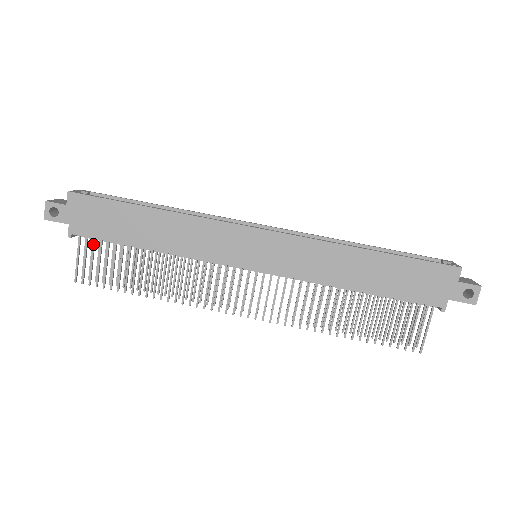
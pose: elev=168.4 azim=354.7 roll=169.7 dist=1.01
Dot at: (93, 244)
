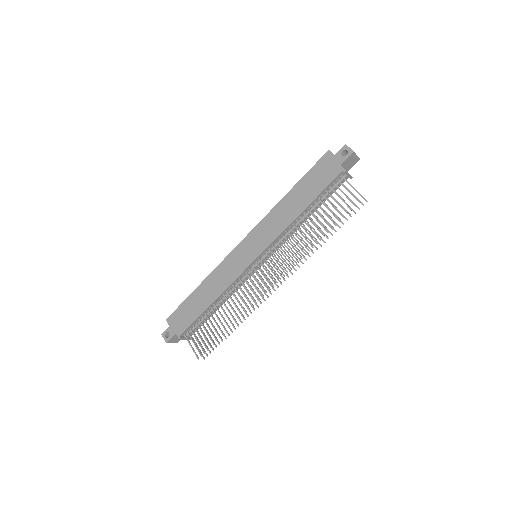
Dot at: (192, 332)
